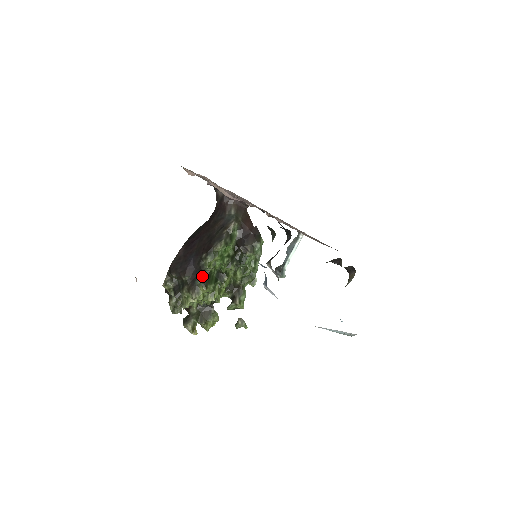
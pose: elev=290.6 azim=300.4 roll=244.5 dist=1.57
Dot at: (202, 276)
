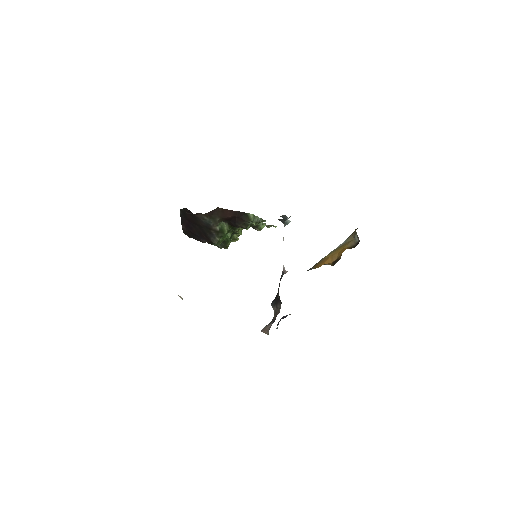
Dot at: occluded
